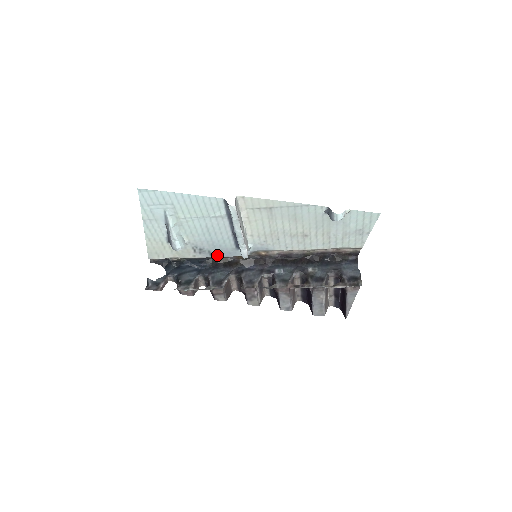
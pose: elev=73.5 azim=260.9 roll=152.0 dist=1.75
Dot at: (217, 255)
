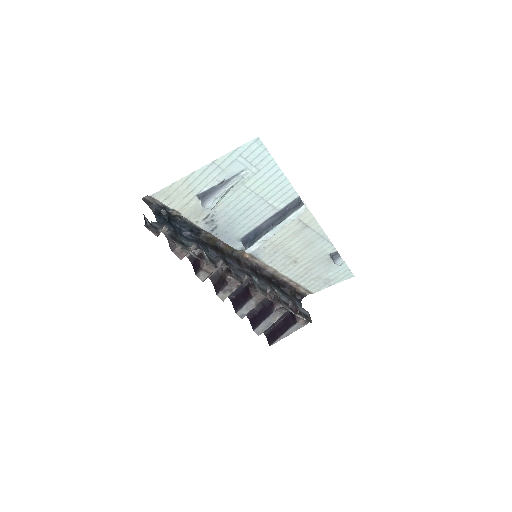
Dot at: (216, 234)
